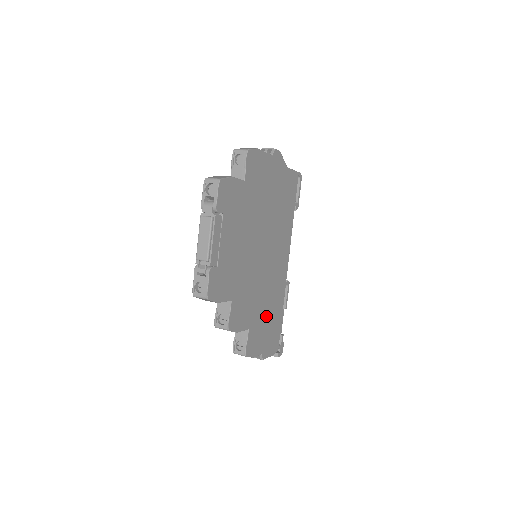
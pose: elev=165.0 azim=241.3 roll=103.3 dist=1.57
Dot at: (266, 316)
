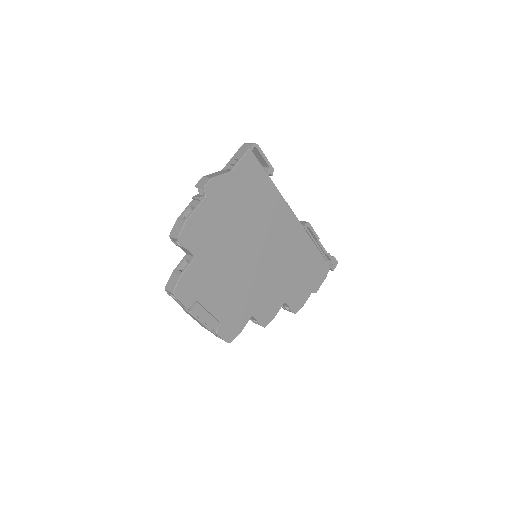
Dot at: (298, 273)
